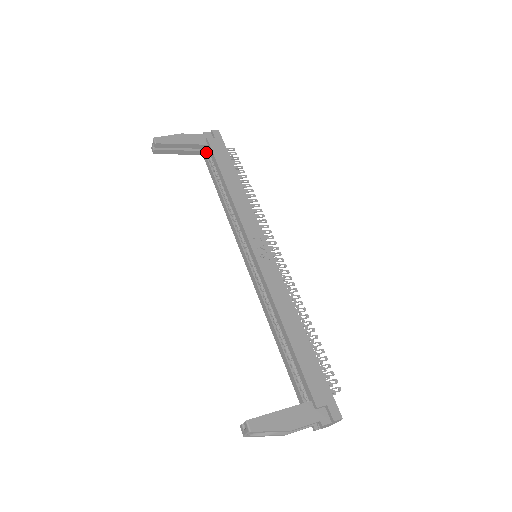
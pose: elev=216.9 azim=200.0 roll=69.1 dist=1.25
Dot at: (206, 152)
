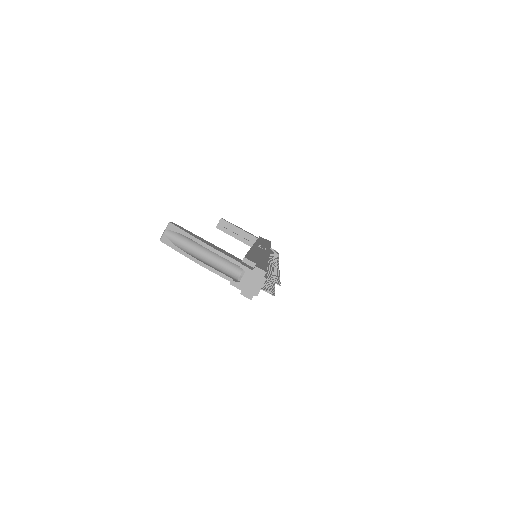
Dot at: occluded
